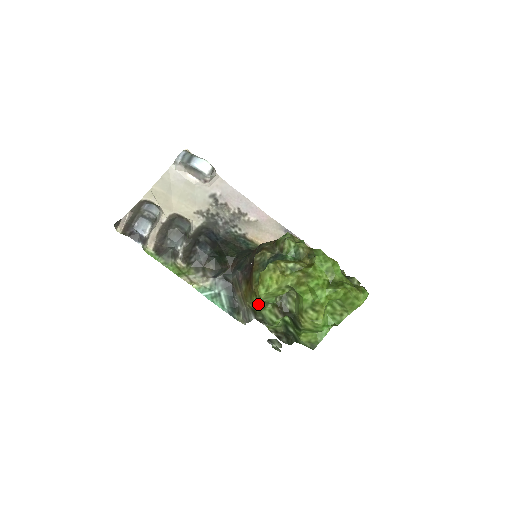
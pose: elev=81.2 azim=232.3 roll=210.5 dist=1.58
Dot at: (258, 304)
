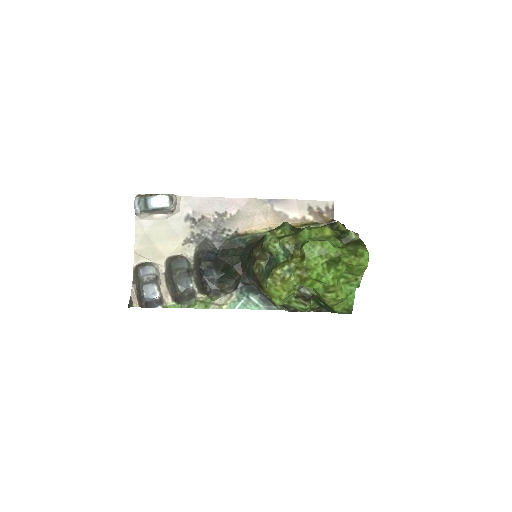
Dot at: occluded
